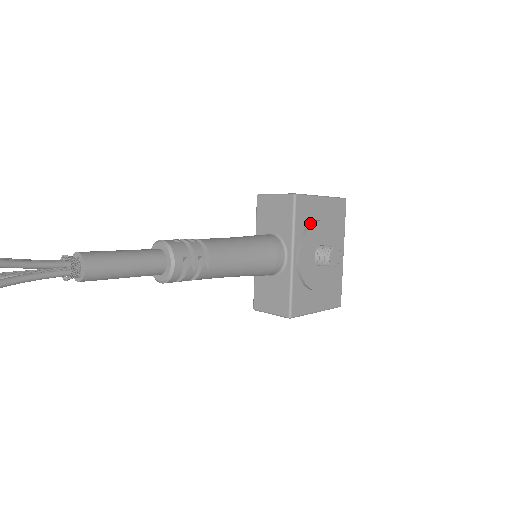
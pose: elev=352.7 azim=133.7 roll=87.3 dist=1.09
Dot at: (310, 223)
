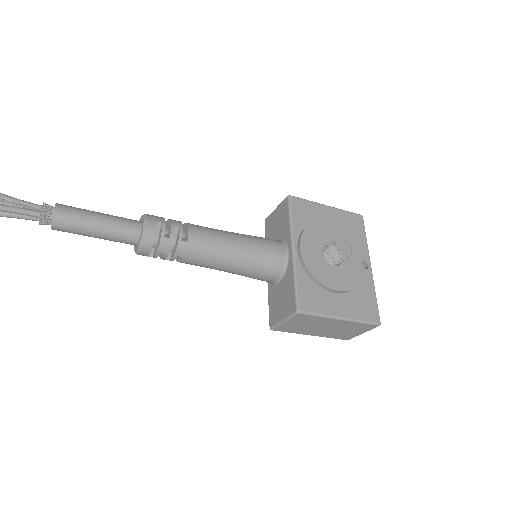
Dot at: (313, 224)
